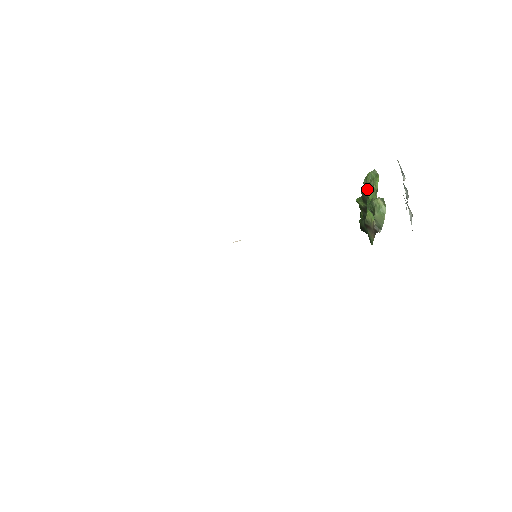
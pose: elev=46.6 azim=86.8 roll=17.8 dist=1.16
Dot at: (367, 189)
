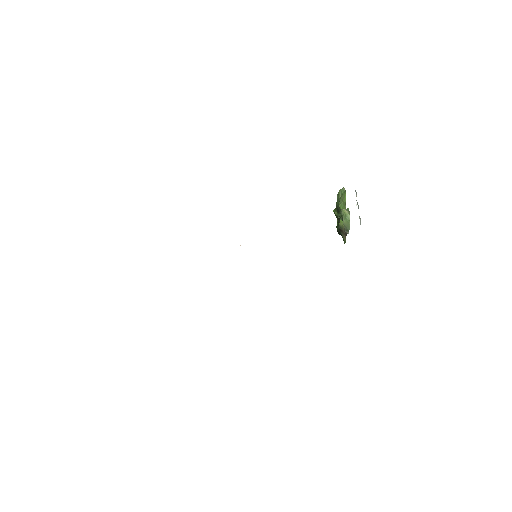
Dot at: (339, 202)
